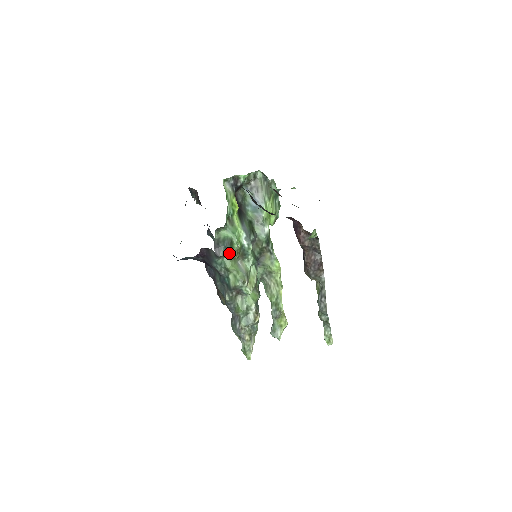
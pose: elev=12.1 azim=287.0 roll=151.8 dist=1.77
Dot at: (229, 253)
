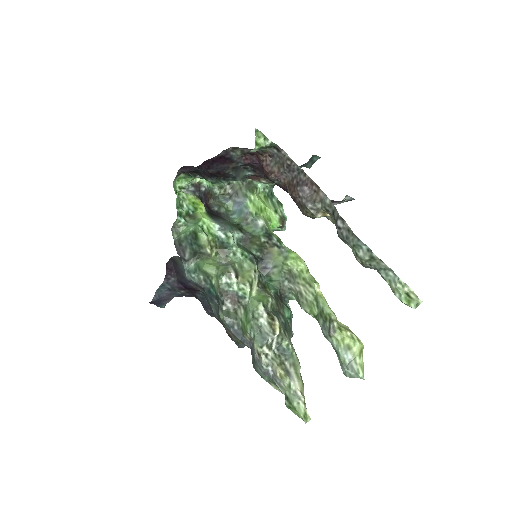
Dot at: (198, 249)
